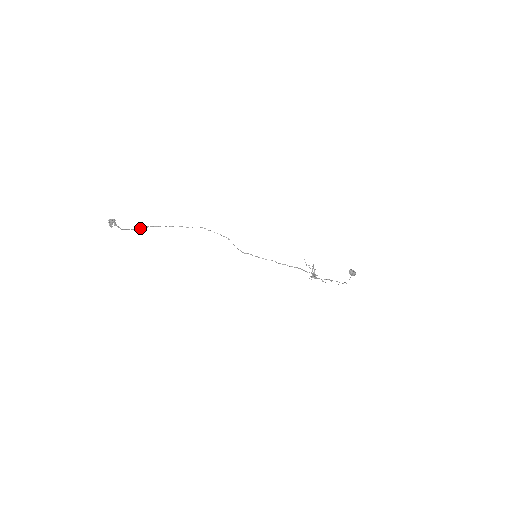
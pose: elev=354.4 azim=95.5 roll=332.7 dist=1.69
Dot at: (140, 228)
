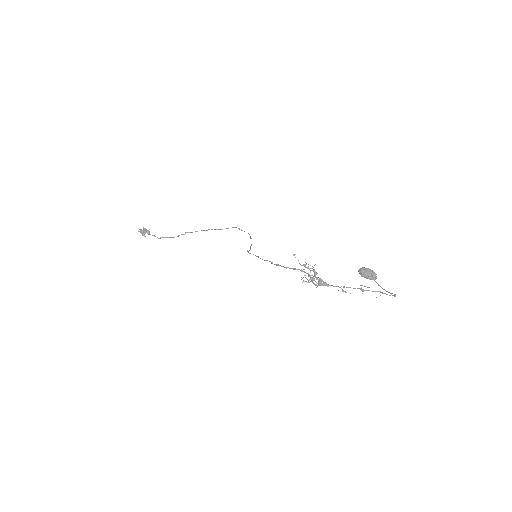
Dot at: (178, 235)
